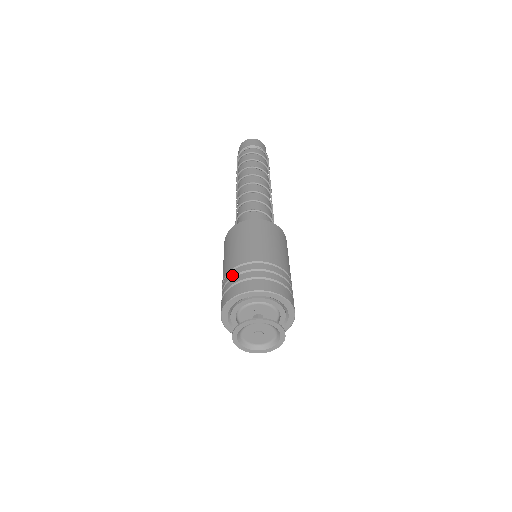
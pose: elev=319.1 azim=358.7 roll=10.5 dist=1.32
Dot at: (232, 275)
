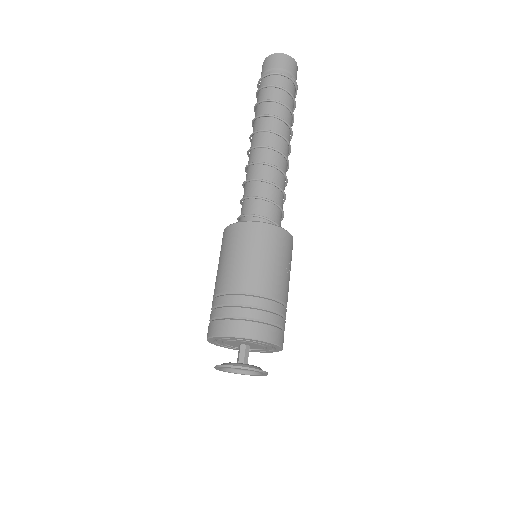
Dot at: occluded
